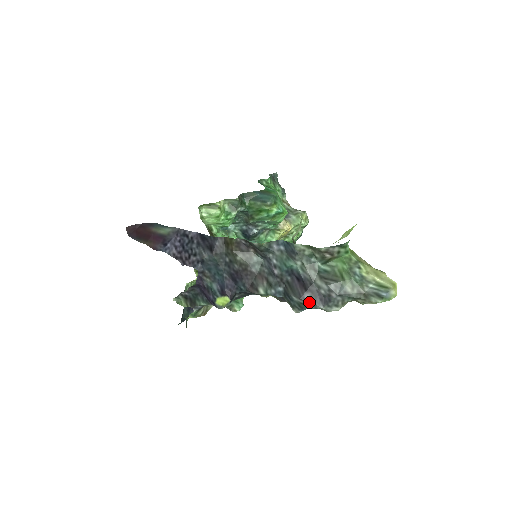
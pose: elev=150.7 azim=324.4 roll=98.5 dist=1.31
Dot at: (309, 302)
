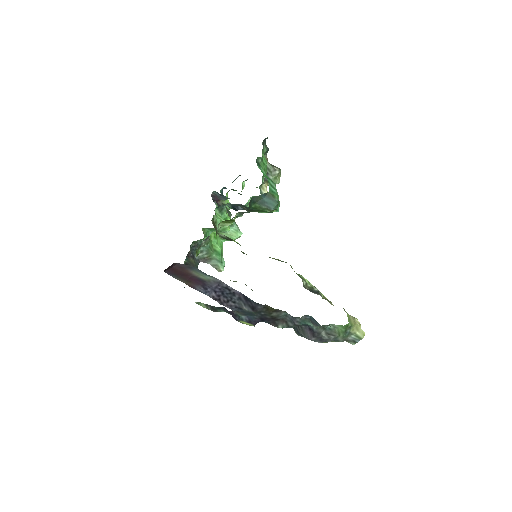
Dot at: occluded
